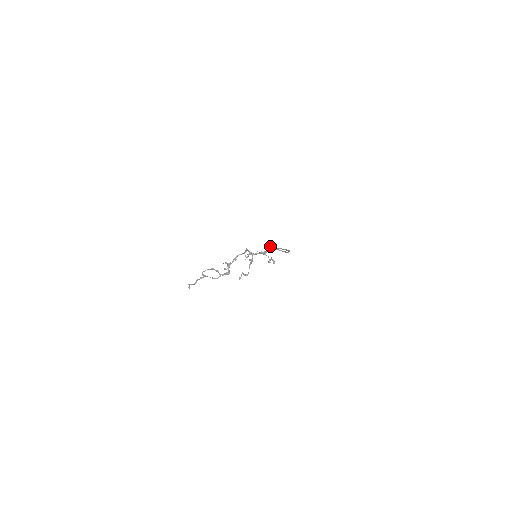
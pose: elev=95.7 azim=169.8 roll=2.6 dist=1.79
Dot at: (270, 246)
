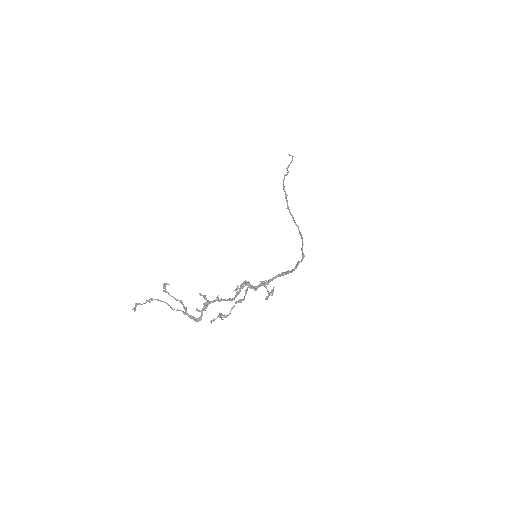
Dot at: occluded
